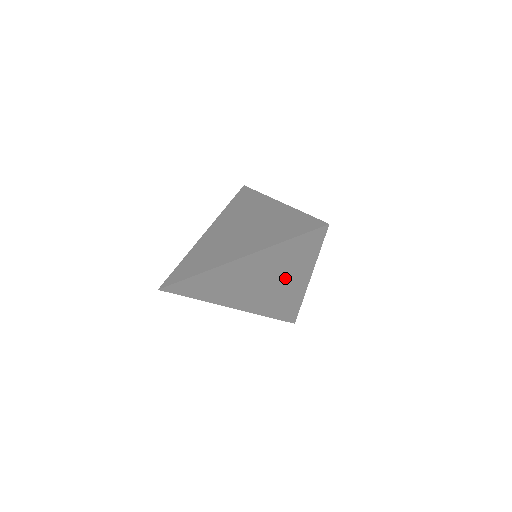
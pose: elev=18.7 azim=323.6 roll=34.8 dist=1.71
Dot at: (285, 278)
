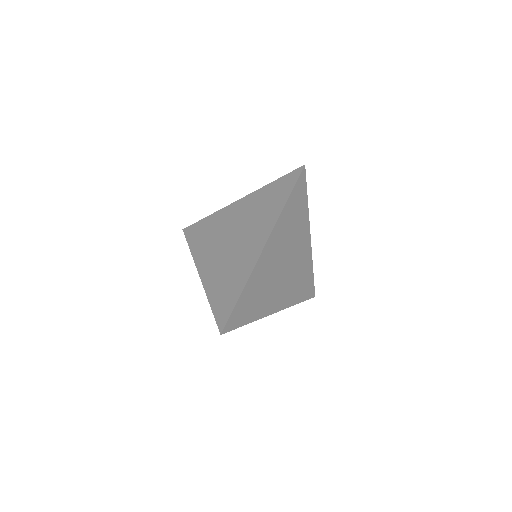
Dot at: (296, 247)
